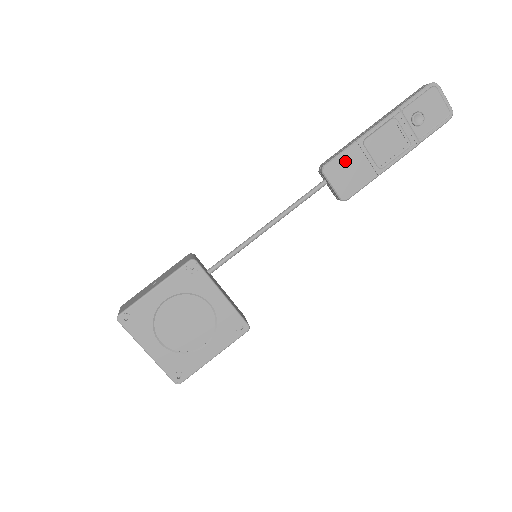
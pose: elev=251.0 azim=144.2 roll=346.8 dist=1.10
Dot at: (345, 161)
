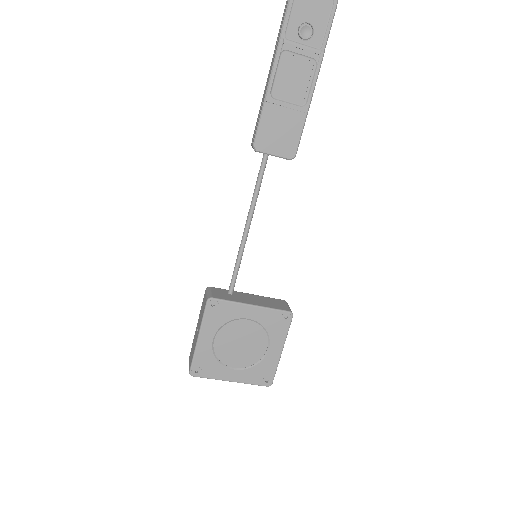
Dot at: (268, 126)
